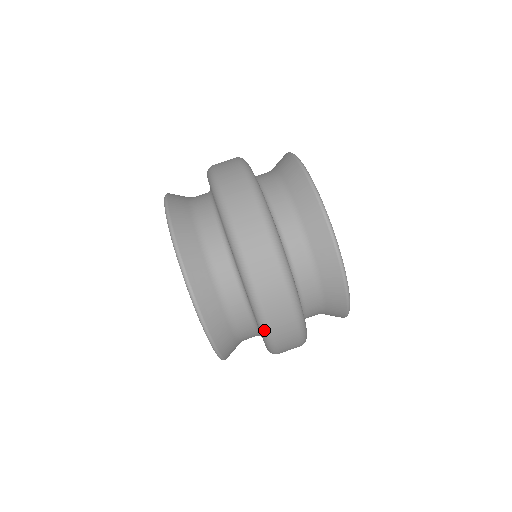
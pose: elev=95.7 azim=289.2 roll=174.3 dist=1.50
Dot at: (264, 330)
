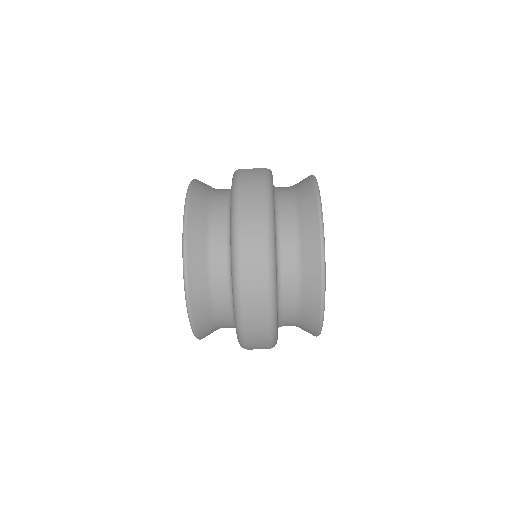
Dot at: occluded
